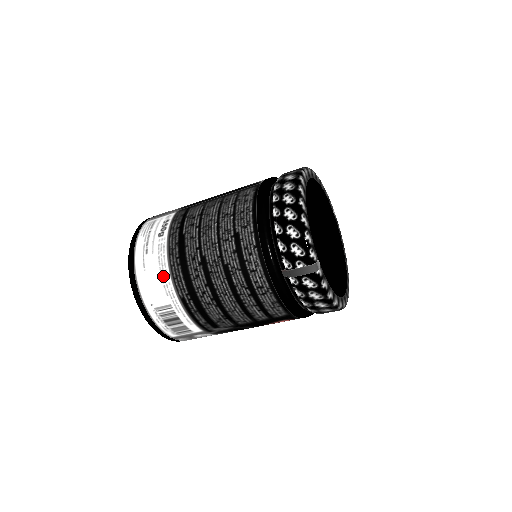
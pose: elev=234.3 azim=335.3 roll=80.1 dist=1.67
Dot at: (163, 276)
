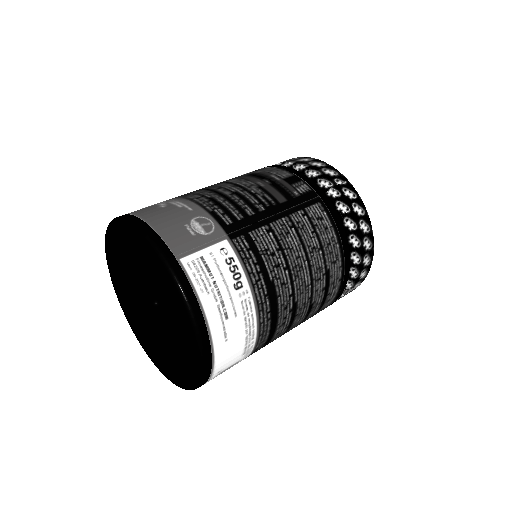
Dot at: (249, 338)
